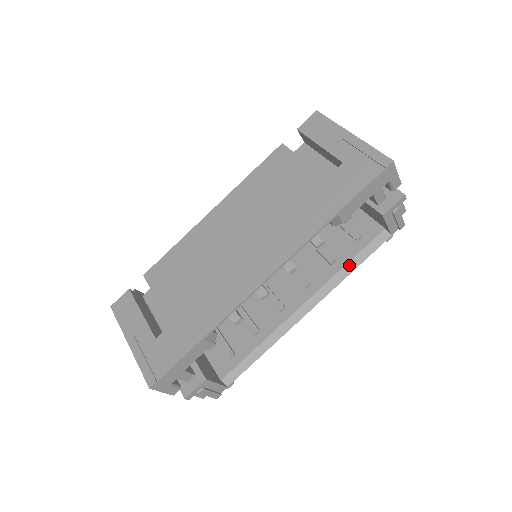
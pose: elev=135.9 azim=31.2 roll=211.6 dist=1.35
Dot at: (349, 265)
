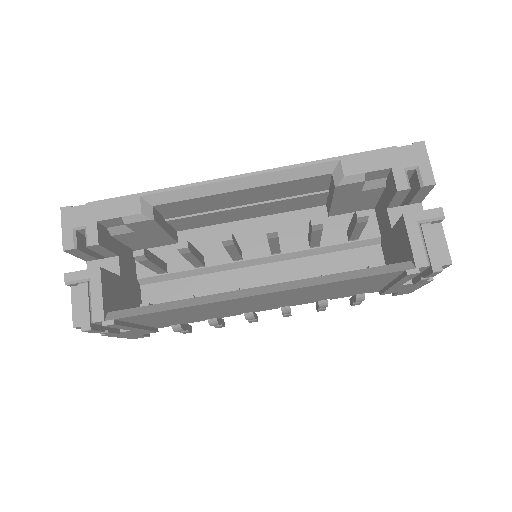
Dot at: (342, 275)
